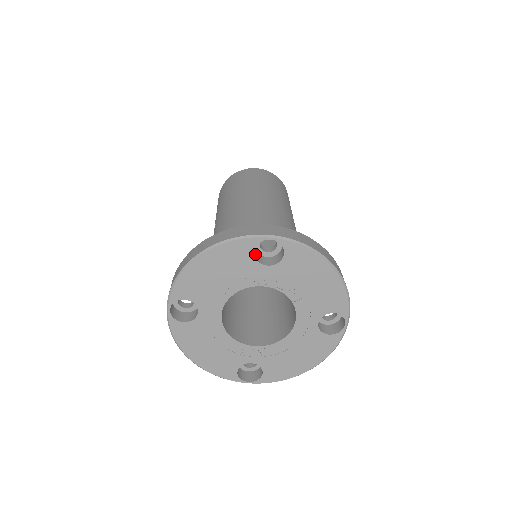
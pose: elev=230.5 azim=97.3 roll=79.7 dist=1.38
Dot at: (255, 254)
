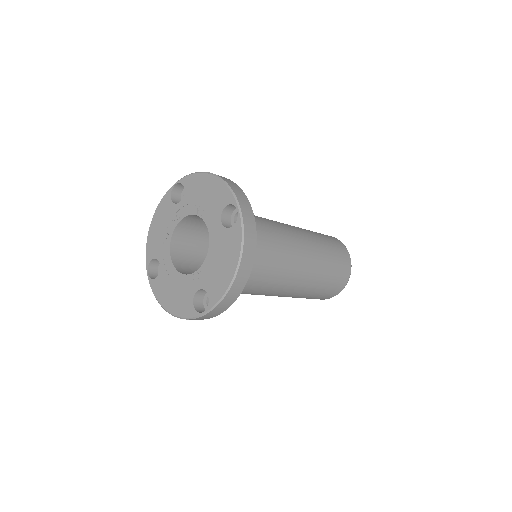
Dot at: occluded
